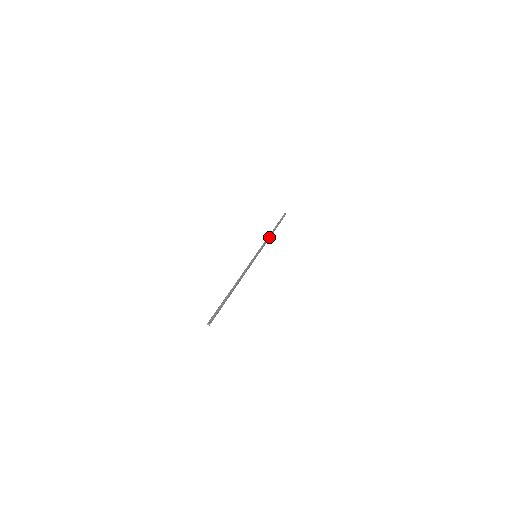
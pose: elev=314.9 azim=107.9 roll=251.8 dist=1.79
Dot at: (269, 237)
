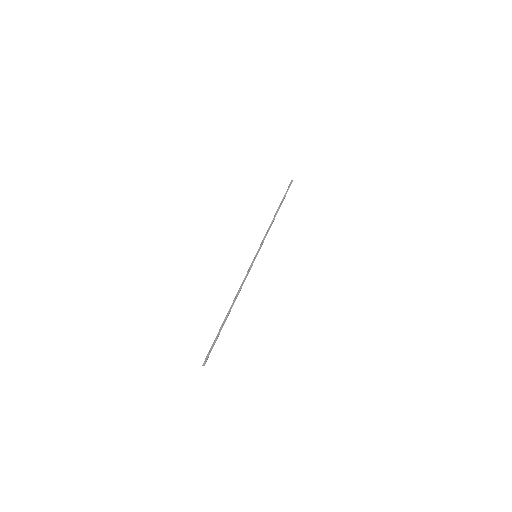
Dot at: (272, 223)
